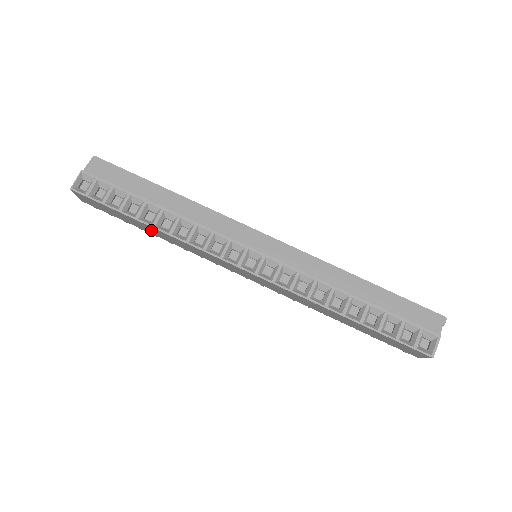
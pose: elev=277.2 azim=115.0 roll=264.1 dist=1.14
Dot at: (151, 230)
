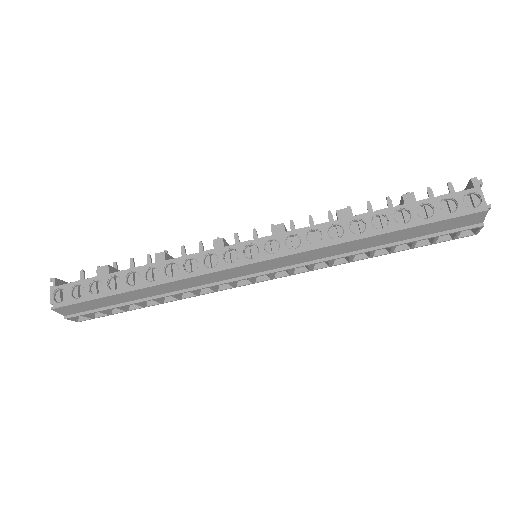
Dot at: occluded
